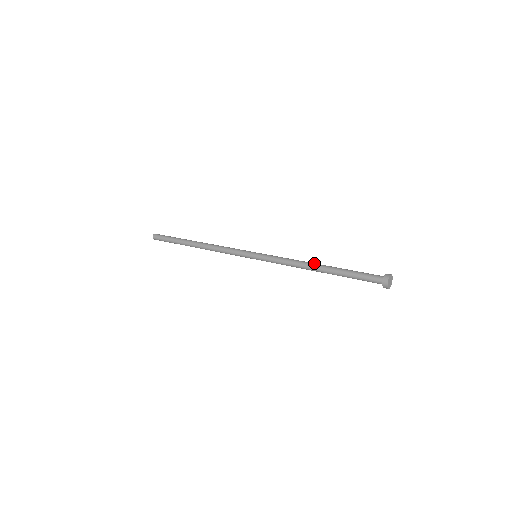
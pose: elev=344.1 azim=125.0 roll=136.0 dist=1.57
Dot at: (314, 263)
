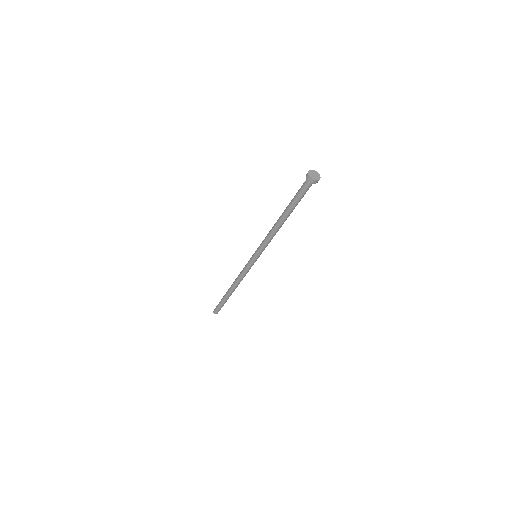
Dot at: occluded
